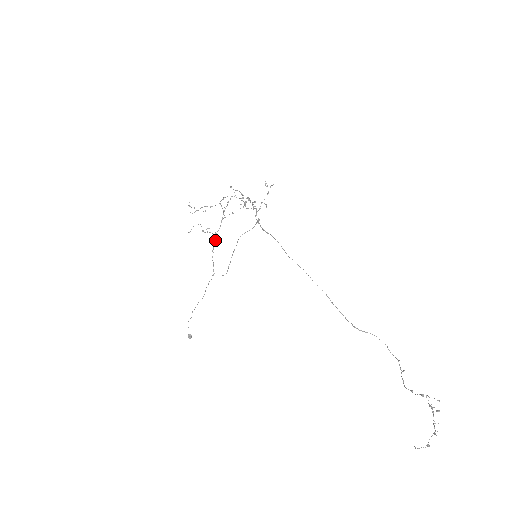
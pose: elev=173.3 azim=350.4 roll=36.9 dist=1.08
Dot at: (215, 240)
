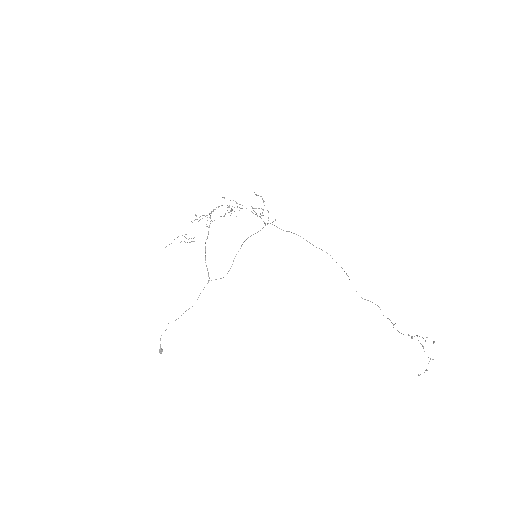
Dot at: (205, 247)
